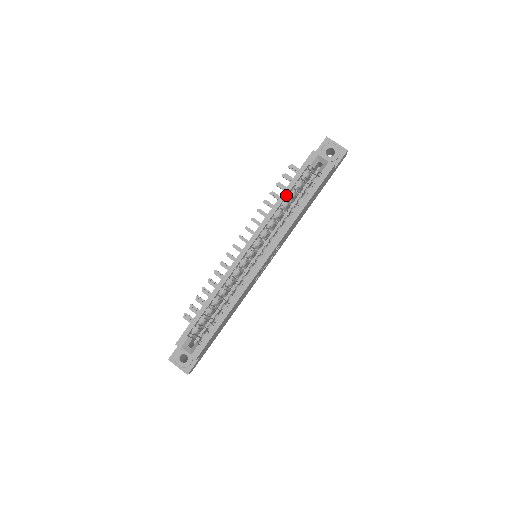
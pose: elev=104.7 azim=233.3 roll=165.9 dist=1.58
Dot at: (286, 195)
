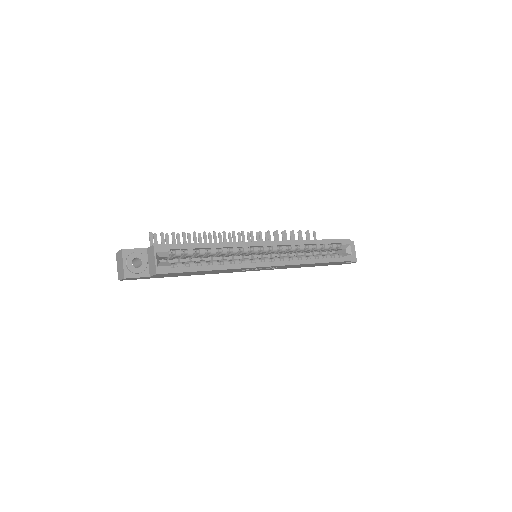
Dot at: (317, 243)
